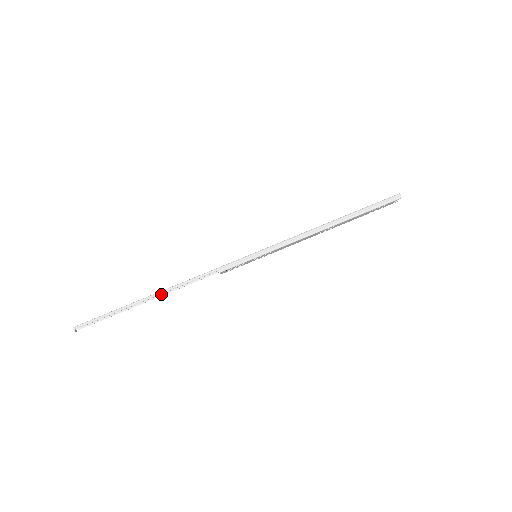
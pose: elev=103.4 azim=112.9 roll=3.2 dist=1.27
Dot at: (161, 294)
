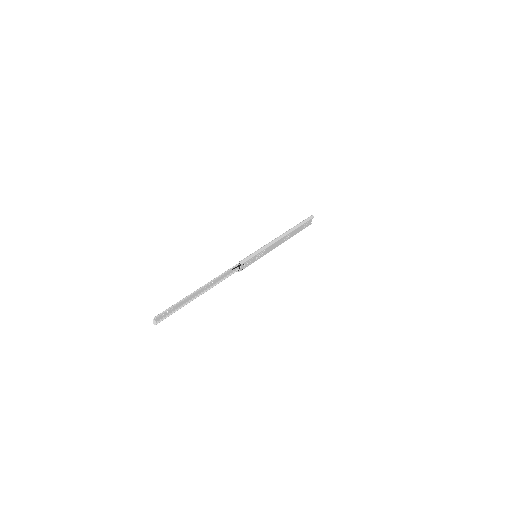
Dot at: (207, 289)
